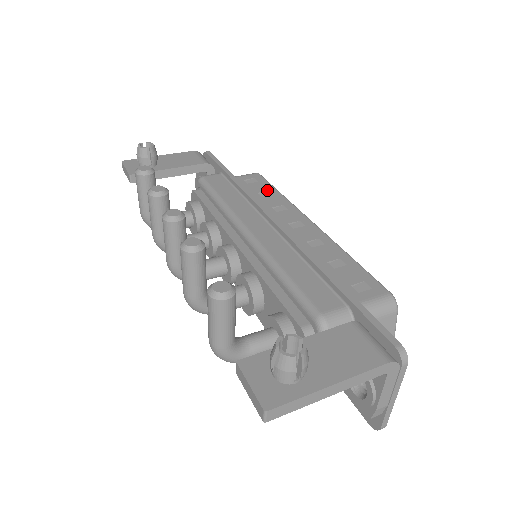
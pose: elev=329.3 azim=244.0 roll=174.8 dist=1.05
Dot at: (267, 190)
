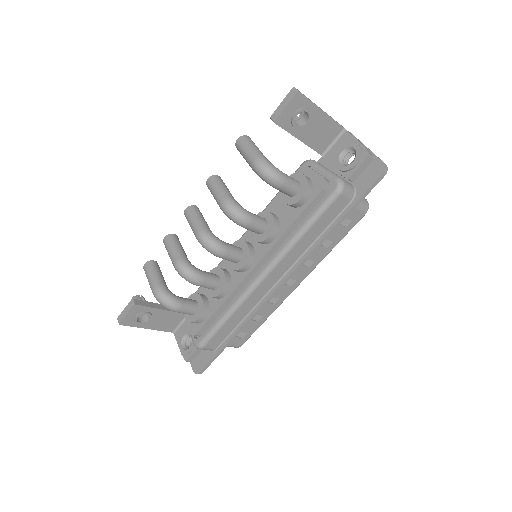
Dot at: occluded
